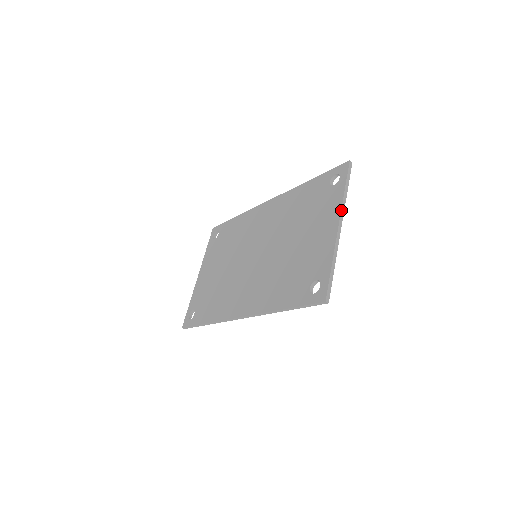
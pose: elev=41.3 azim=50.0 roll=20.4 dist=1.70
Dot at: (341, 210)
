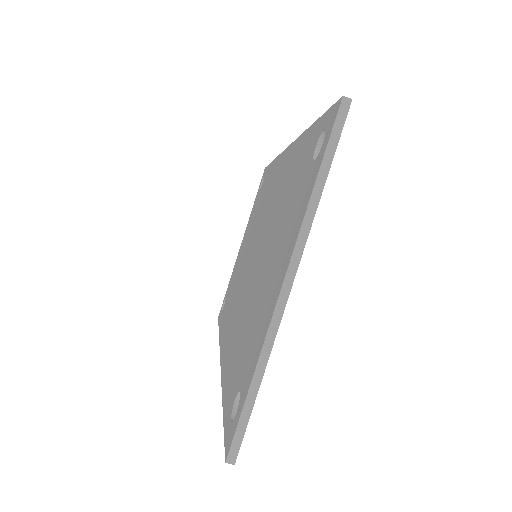
Dot at: (296, 242)
